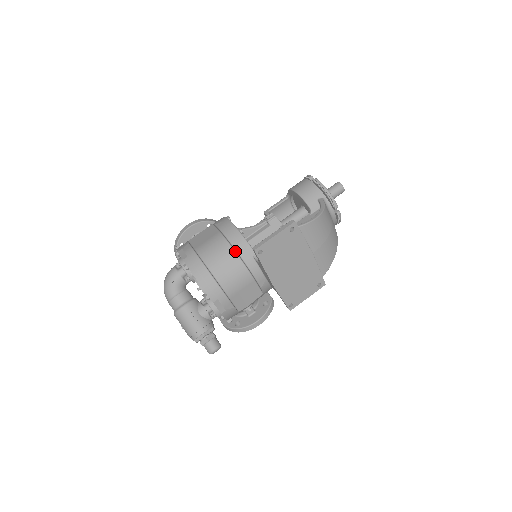
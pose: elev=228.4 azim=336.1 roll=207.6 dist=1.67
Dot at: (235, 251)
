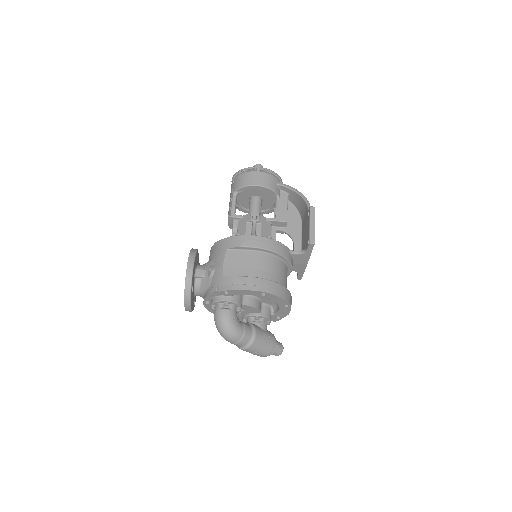
Dot at: (278, 257)
